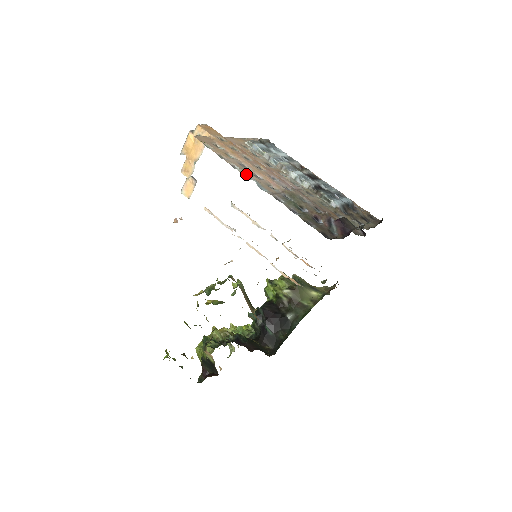
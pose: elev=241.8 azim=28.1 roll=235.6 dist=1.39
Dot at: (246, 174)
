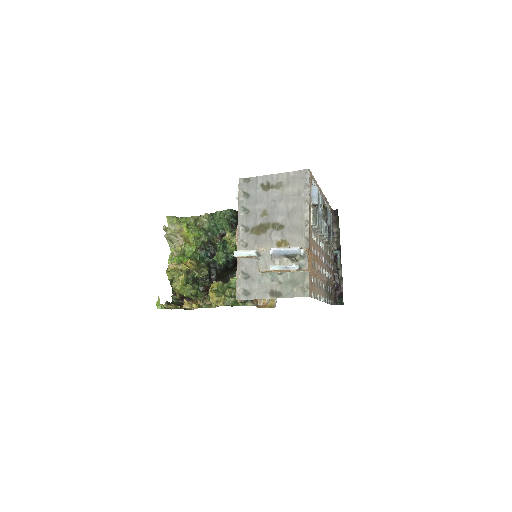
Dot at: occluded
